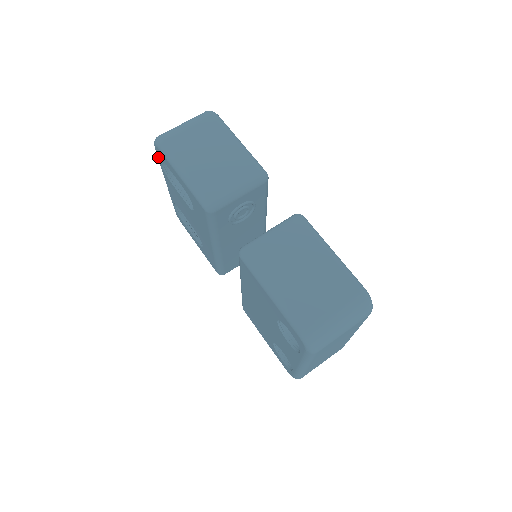
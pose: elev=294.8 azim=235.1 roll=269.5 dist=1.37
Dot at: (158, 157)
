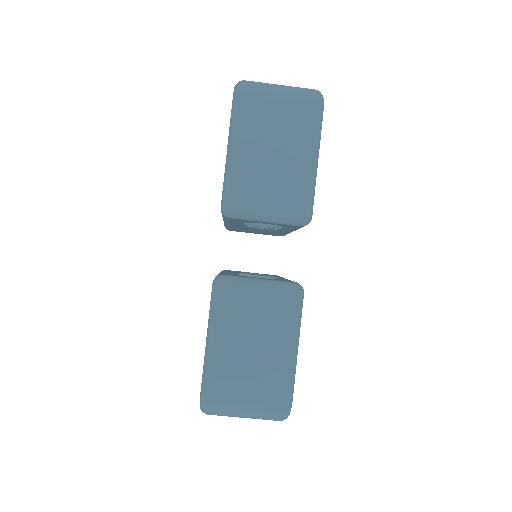
Dot at: occluded
